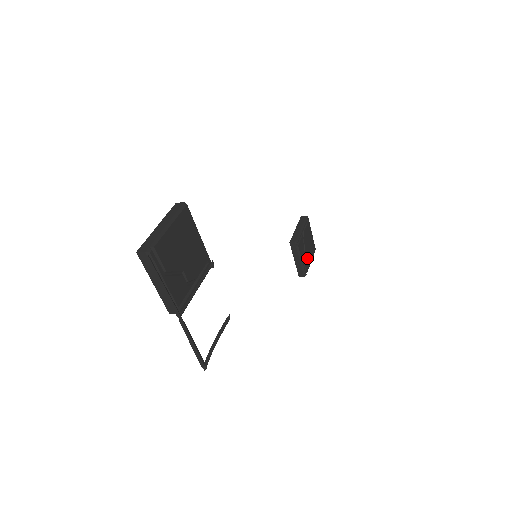
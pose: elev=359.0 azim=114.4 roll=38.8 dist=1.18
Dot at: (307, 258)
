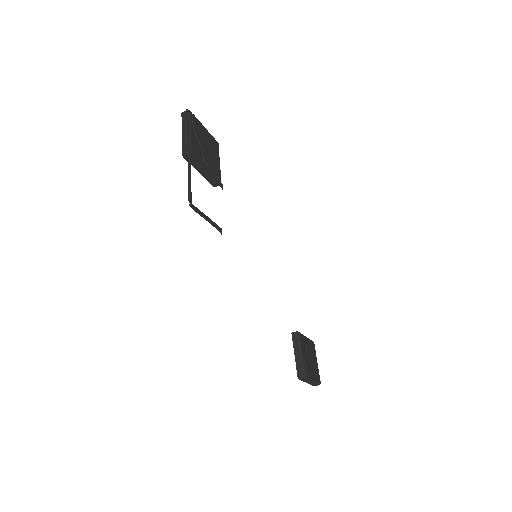
Dot at: (309, 367)
